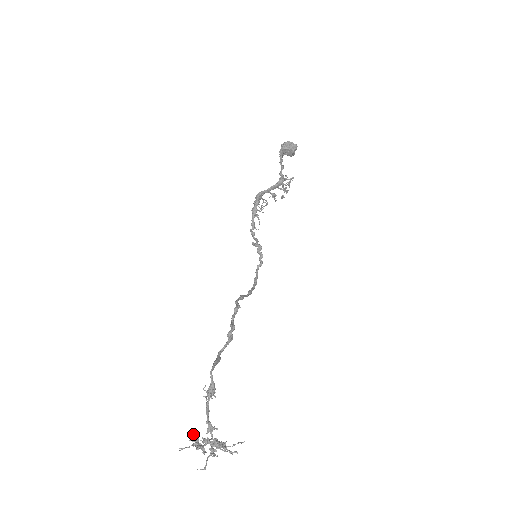
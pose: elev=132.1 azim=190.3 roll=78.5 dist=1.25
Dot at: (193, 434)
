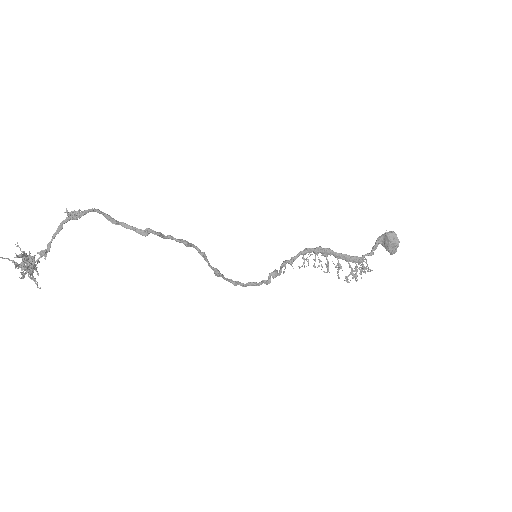
Dot at: occluded
